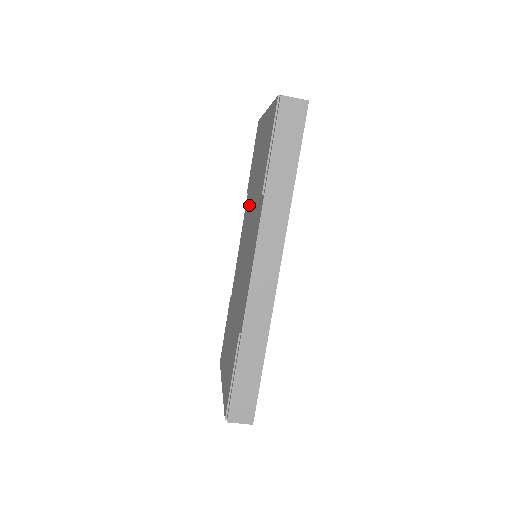
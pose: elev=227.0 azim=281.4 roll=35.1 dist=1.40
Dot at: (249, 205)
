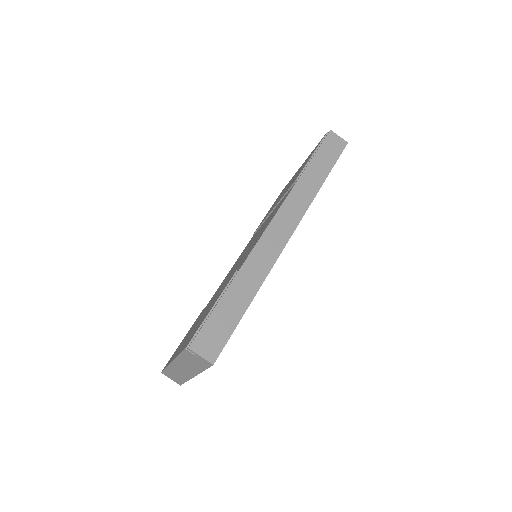
Dot at: occluded
